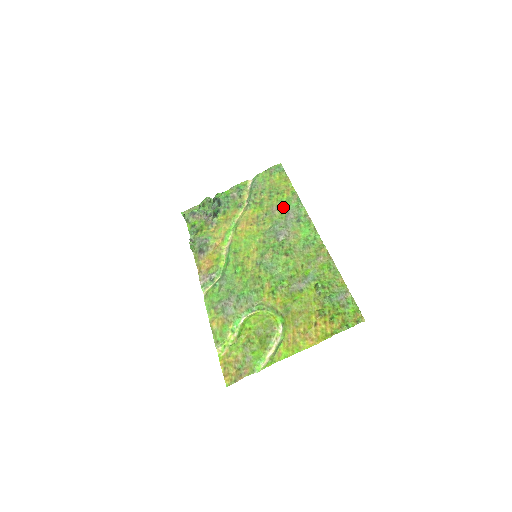
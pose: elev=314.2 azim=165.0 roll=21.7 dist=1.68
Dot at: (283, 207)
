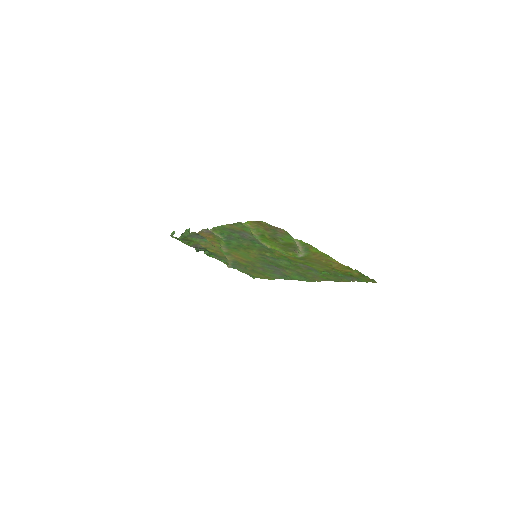
Dot at: (268, 272)
